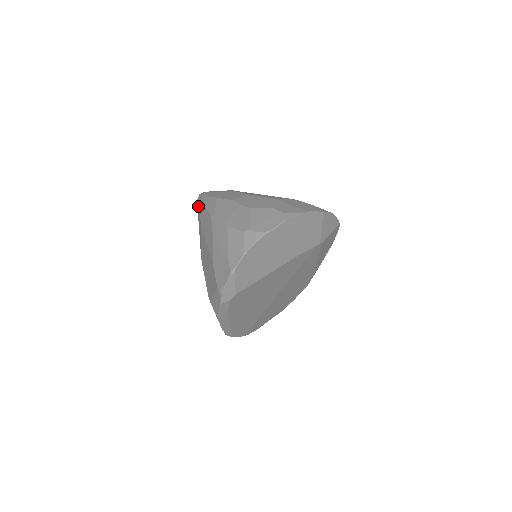
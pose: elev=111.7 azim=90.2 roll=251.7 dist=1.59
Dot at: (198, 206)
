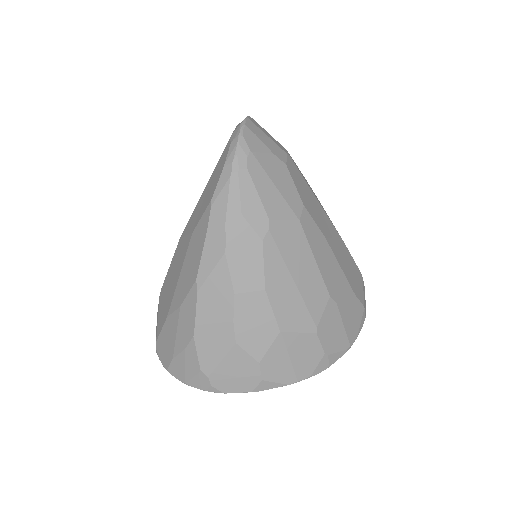
Dot at: (218, 173)
